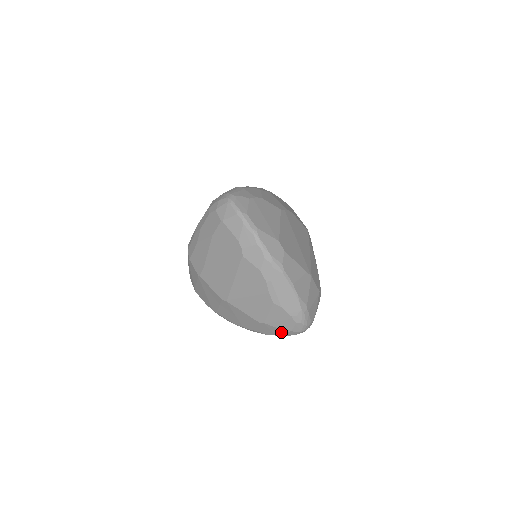
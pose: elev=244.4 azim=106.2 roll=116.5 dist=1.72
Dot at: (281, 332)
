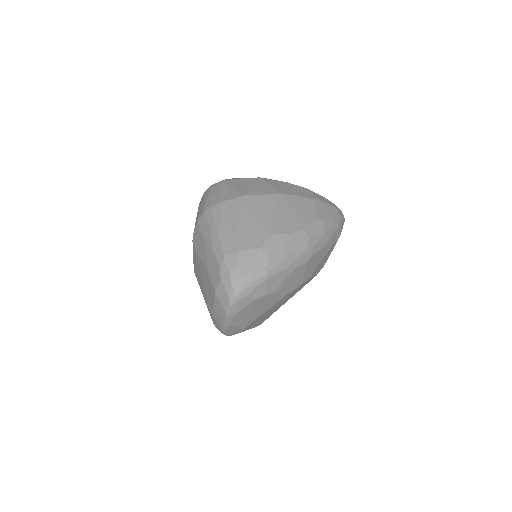
Dot at: occluded
